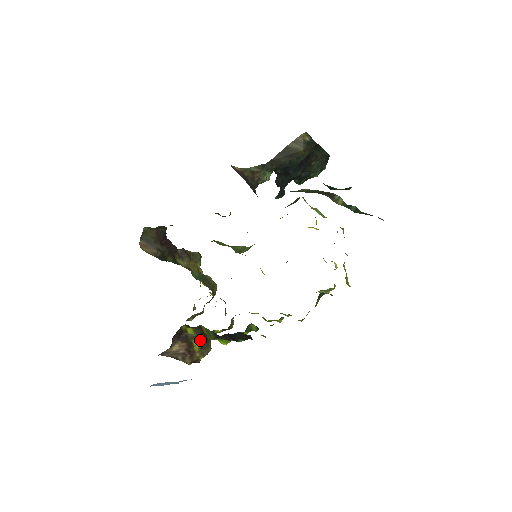
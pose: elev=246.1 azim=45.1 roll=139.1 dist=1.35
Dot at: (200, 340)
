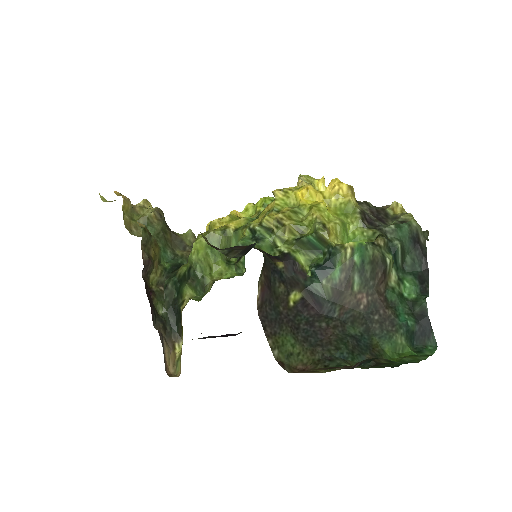
Dot at: occluded
